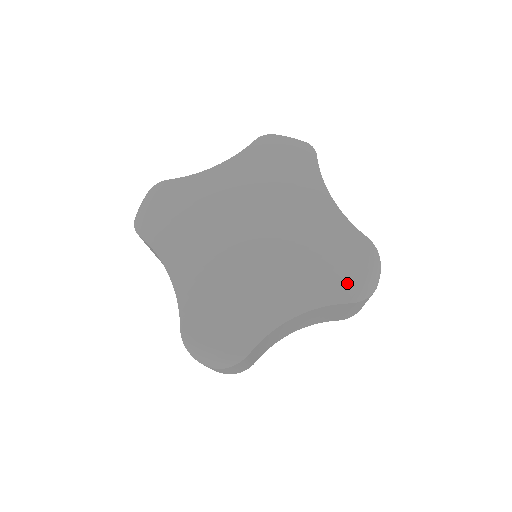
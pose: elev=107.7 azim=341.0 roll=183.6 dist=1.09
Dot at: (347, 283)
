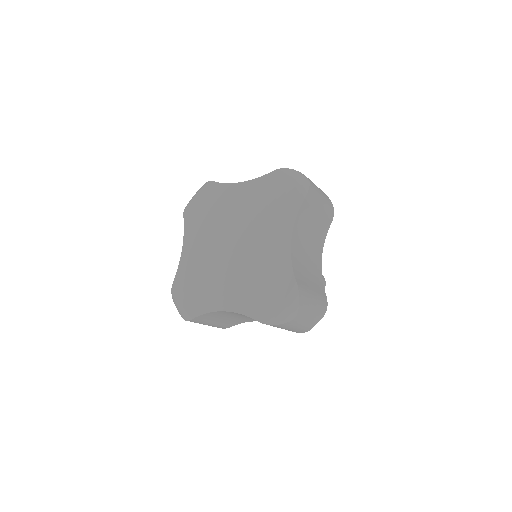
Dot at: (264, 307)
